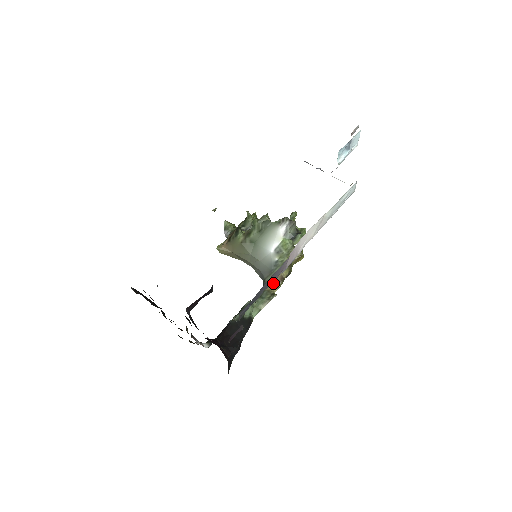
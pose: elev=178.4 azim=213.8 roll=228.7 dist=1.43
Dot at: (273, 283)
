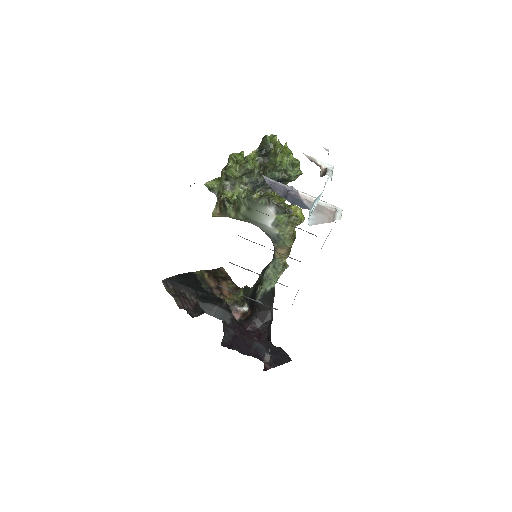
Dot at: (281, 253)
